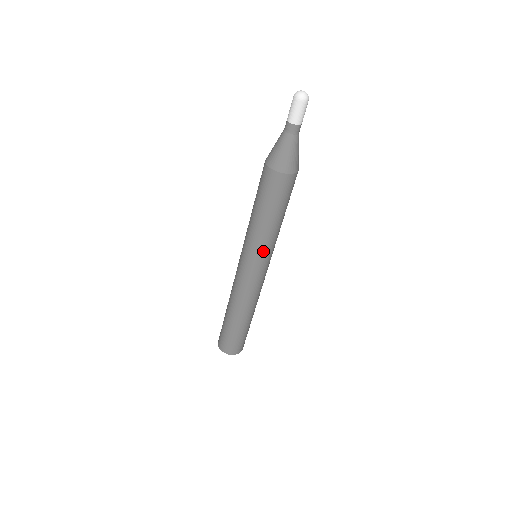
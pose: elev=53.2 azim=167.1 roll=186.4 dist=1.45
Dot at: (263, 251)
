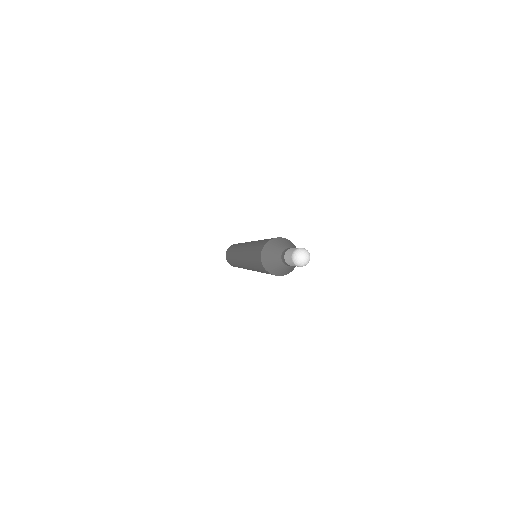
Dot at: occluded
